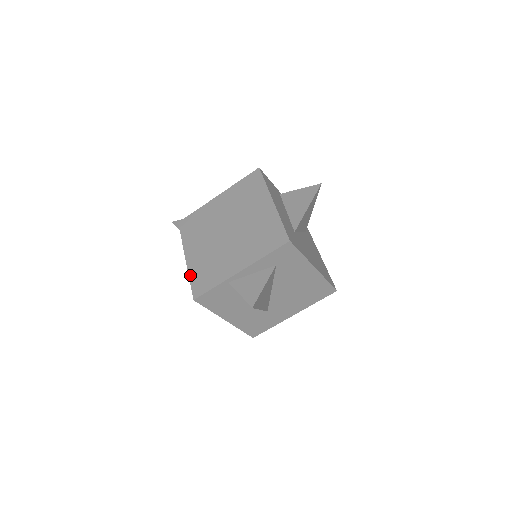
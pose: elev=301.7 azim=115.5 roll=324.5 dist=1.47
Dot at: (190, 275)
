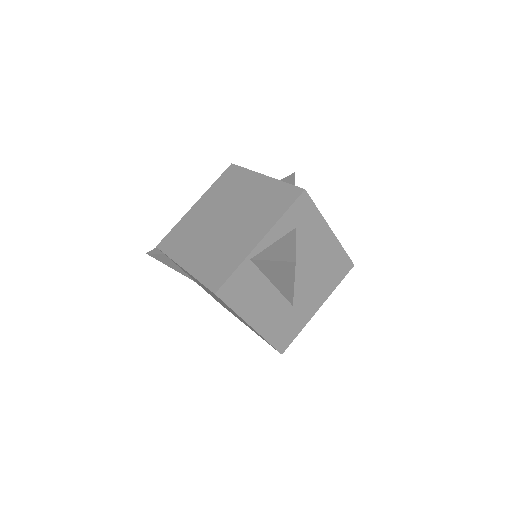
Dot at: (197, 277)
